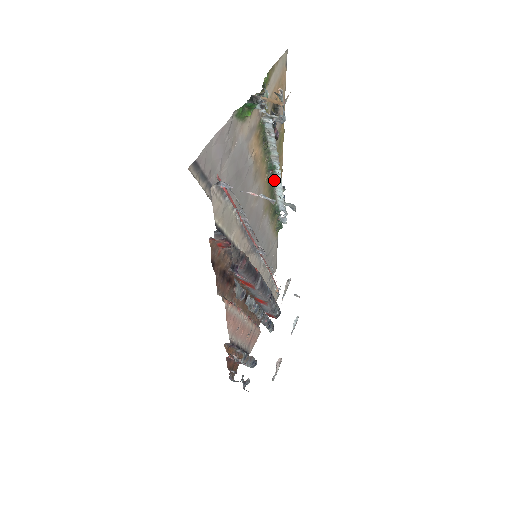
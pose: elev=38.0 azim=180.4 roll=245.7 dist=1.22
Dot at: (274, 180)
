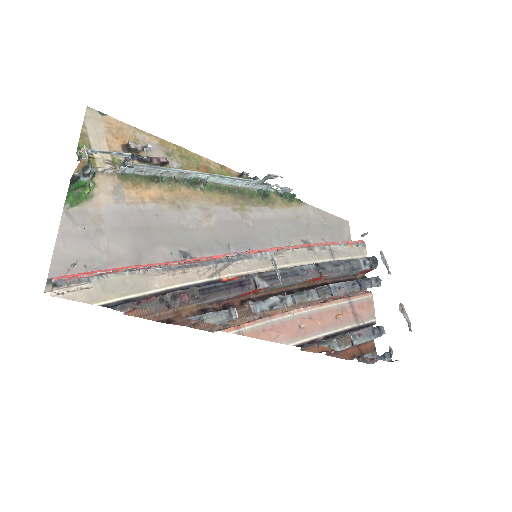
Dot at: (217, 183)
